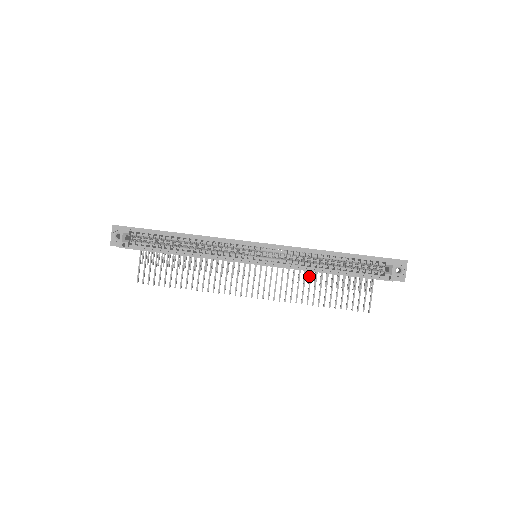
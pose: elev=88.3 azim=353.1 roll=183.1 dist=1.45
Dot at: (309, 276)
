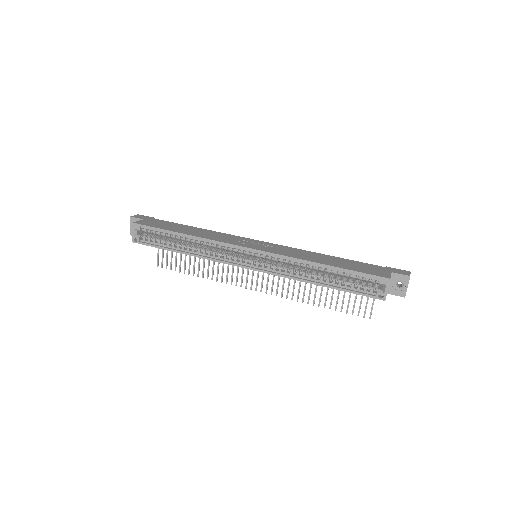
Dot at: occluded
